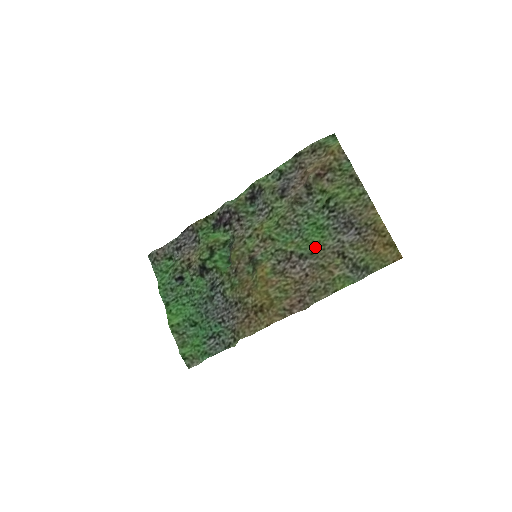
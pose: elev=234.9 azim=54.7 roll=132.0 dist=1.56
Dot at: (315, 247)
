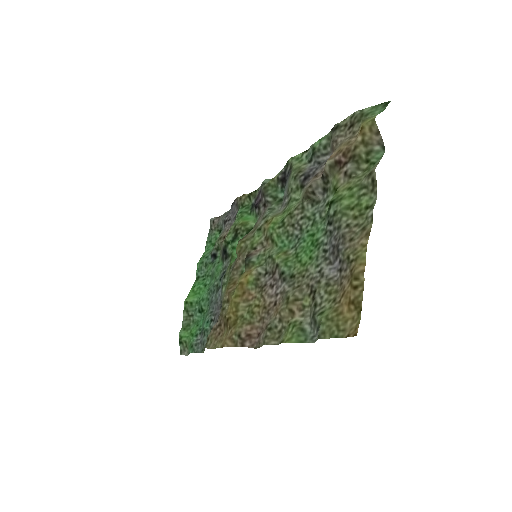
Dot at: (298, 269)
